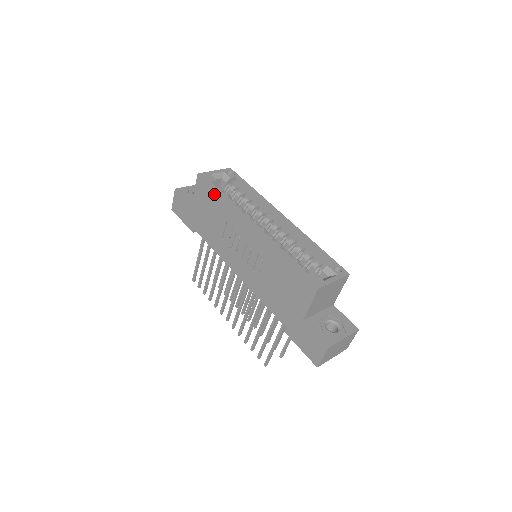
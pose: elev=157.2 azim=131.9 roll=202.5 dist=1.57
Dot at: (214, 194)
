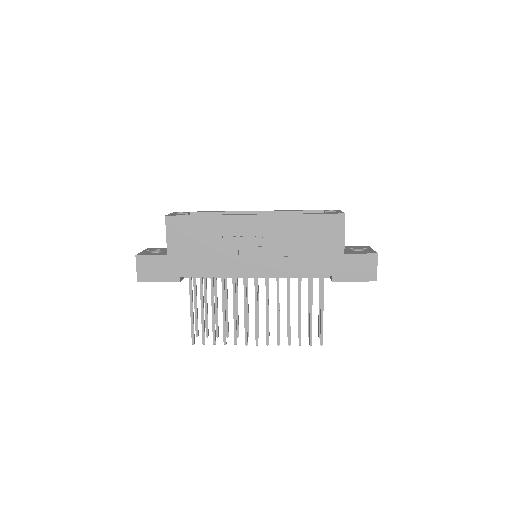
Dot at: (196, 220)
